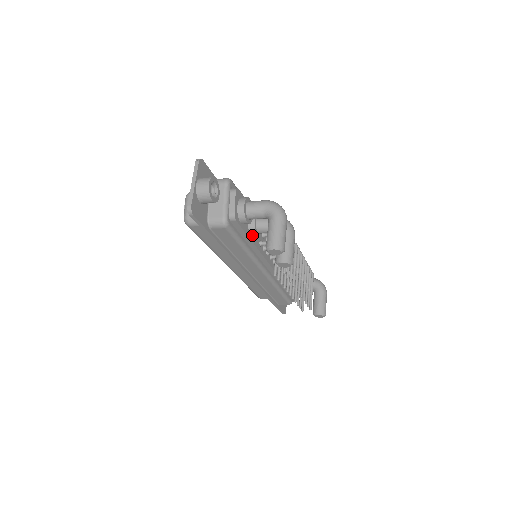
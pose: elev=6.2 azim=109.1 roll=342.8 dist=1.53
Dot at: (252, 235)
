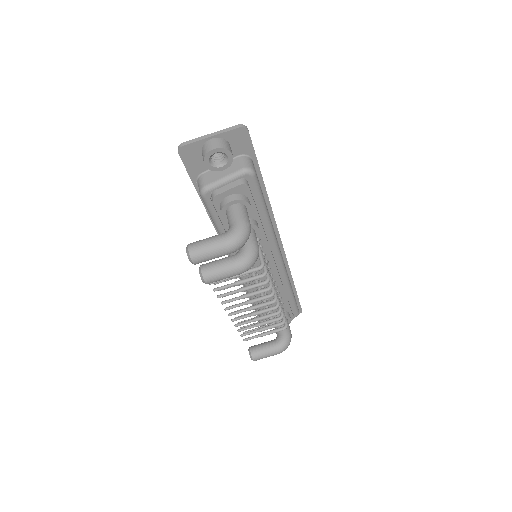
Dot at: occluded
